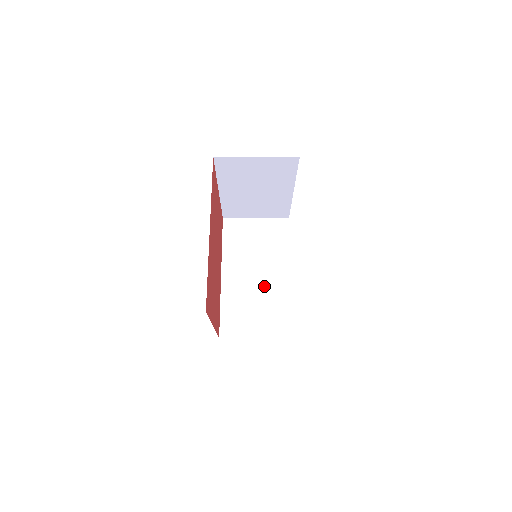
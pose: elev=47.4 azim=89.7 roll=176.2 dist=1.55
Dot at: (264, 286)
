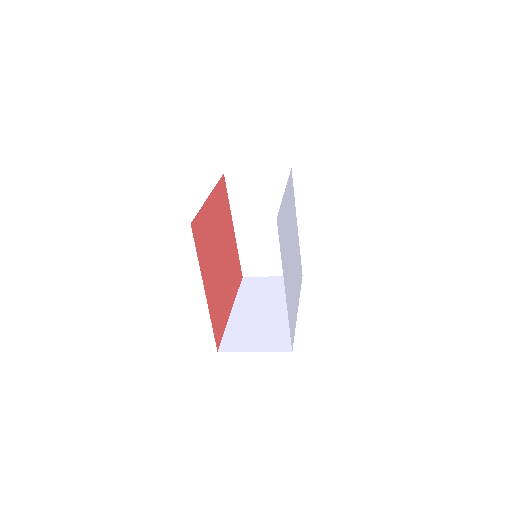
Dot at: (274, 236)
